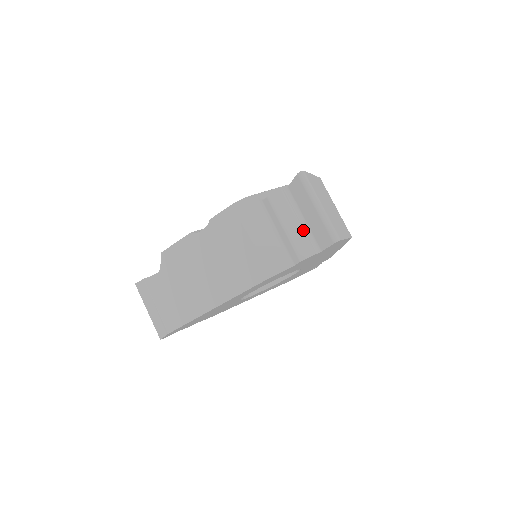
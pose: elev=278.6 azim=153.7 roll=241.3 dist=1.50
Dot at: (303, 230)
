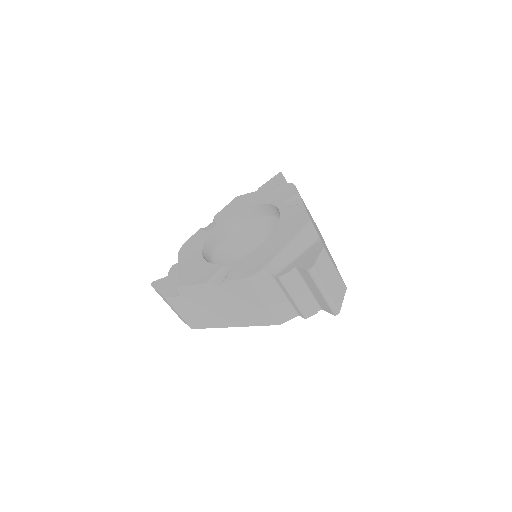
Dot at: (308, 298)
